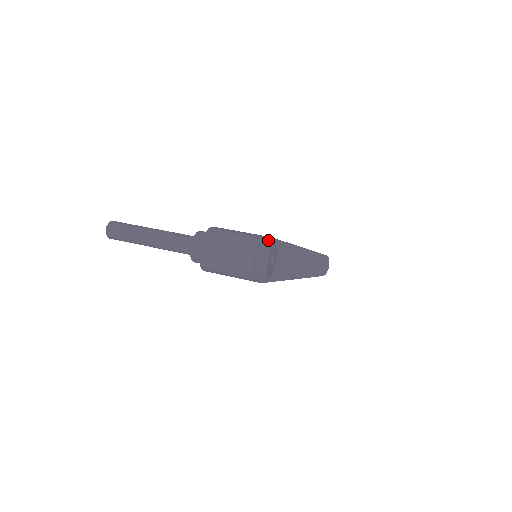
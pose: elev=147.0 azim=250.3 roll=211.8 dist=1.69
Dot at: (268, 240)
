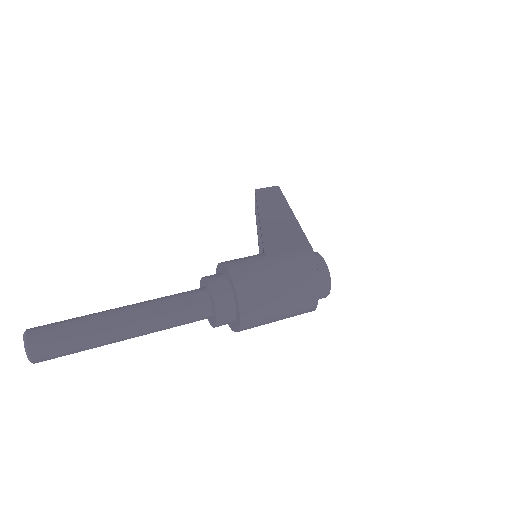
Dot at: occluded
